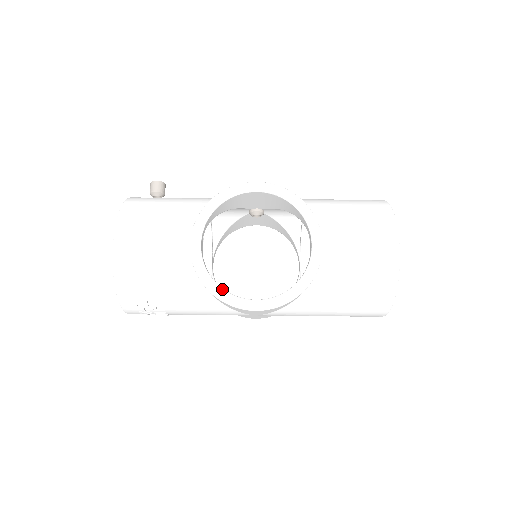
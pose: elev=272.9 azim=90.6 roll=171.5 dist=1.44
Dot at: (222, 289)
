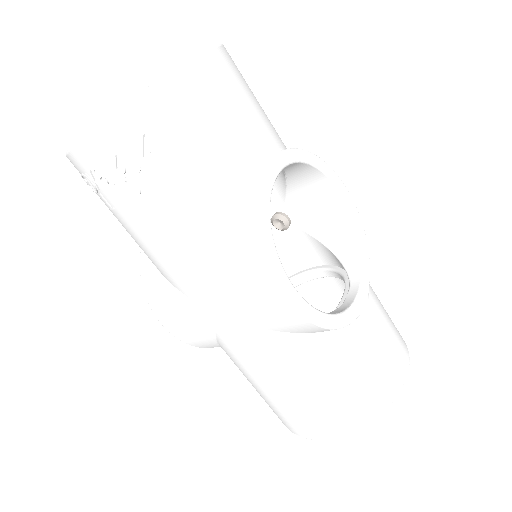
Dot at: occluded
